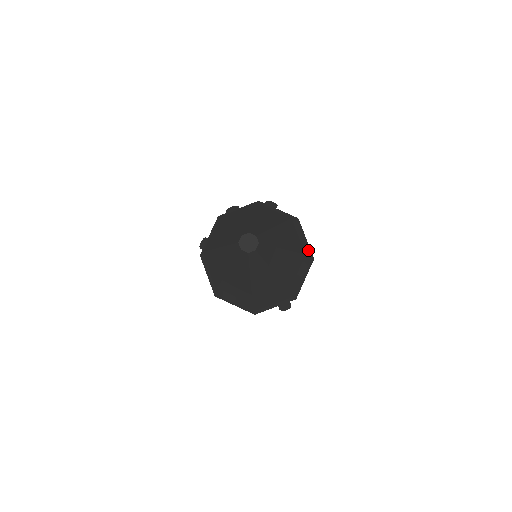
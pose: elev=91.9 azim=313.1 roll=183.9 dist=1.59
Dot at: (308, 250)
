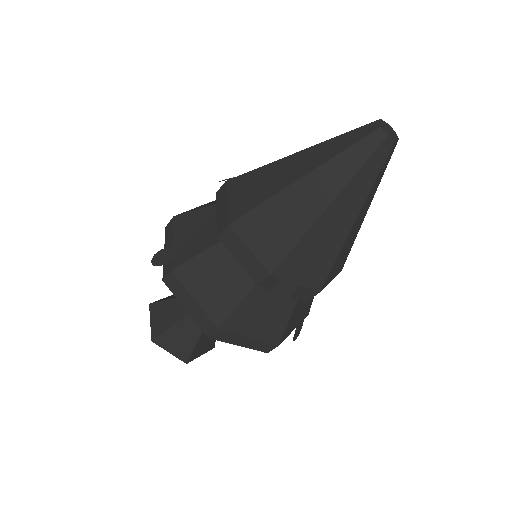
Dot at: occluded
